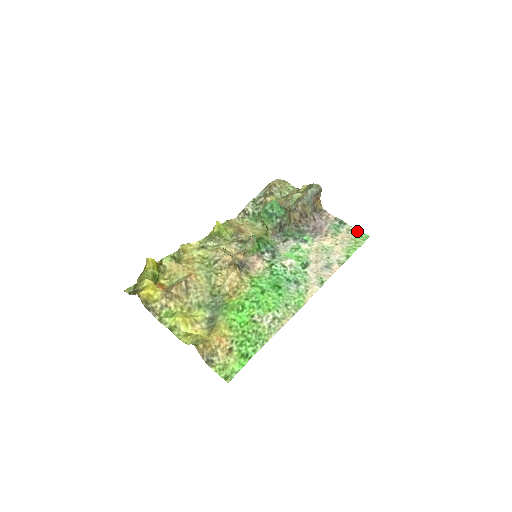
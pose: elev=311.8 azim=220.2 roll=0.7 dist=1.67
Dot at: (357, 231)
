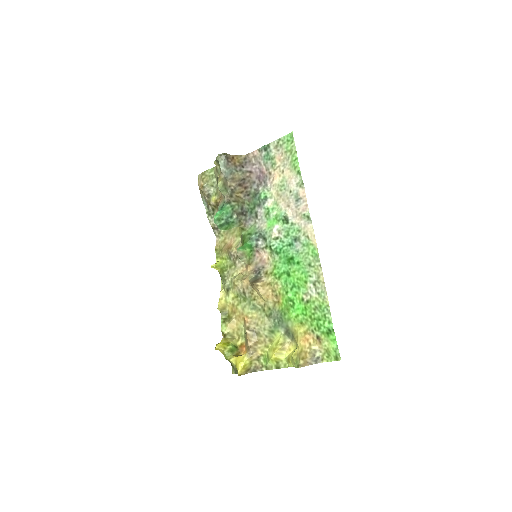
Dot at: (281, 140)
